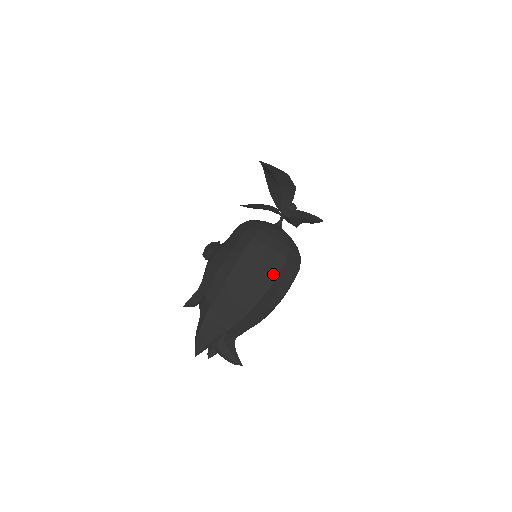
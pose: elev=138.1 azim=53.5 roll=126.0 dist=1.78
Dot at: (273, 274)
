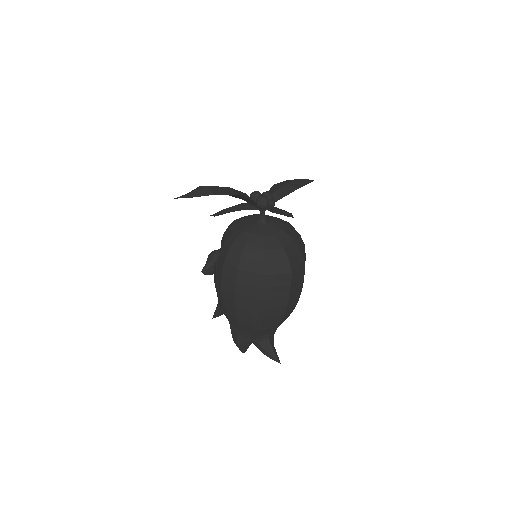
Dot at: (258, 295)
